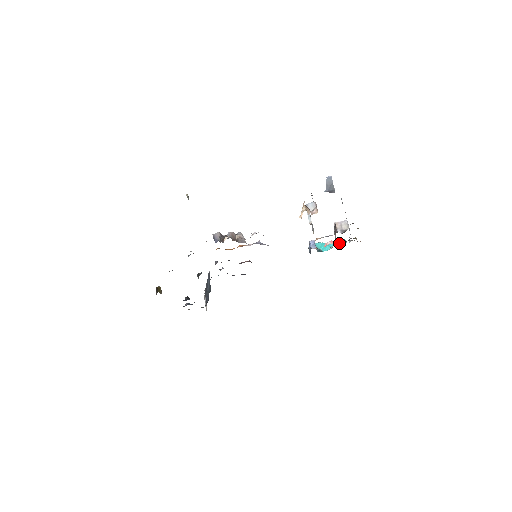
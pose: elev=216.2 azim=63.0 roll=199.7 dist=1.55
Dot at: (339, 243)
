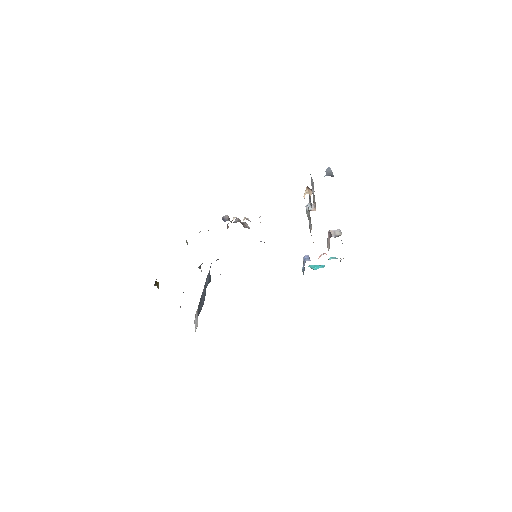
Dot at: occluded
